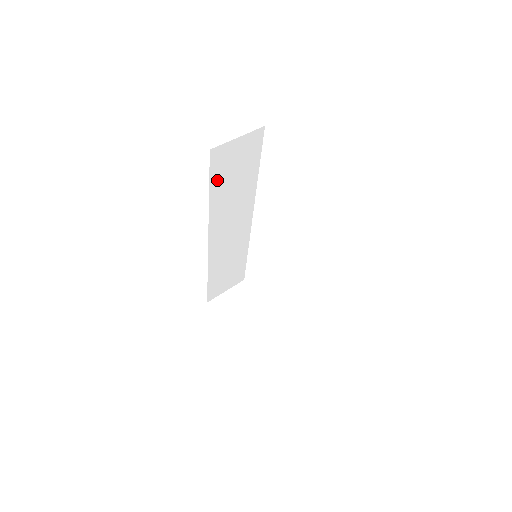
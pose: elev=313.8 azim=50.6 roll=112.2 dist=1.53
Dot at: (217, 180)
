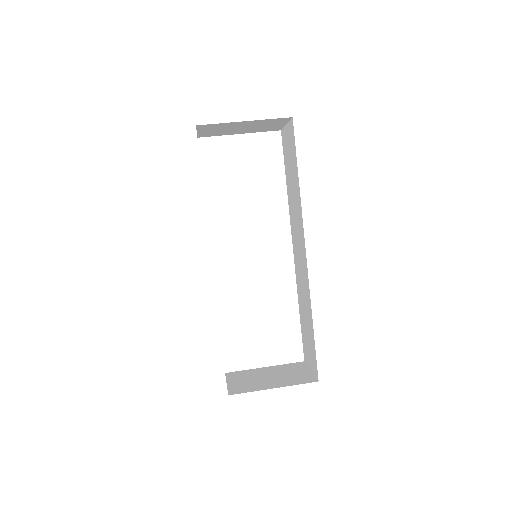
Dot at: occluded
